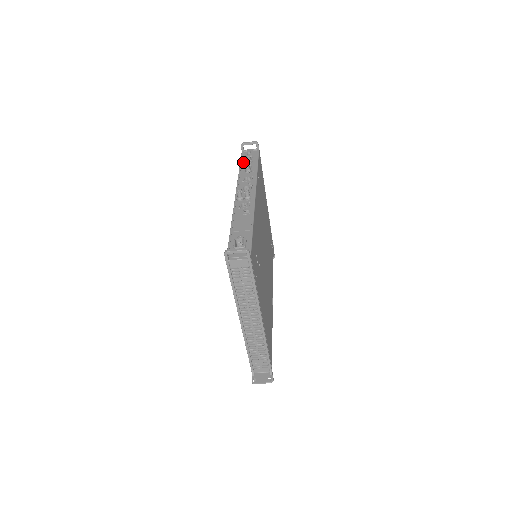
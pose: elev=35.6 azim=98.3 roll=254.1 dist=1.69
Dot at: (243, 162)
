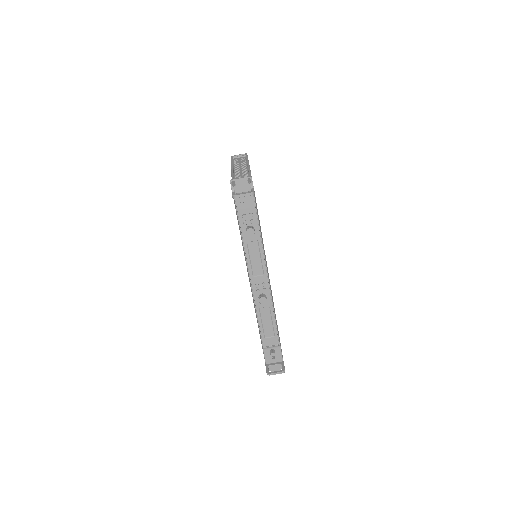
Dot at: occluded
